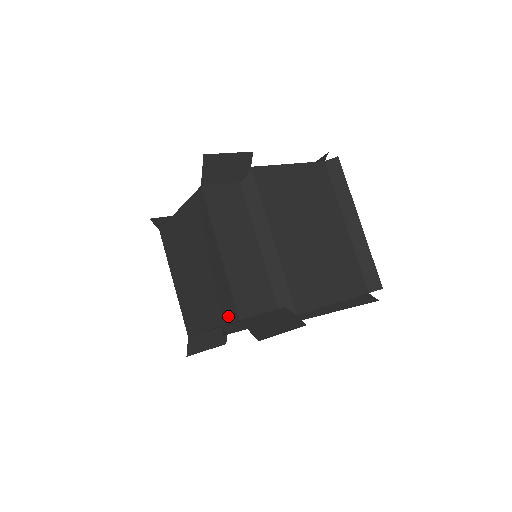
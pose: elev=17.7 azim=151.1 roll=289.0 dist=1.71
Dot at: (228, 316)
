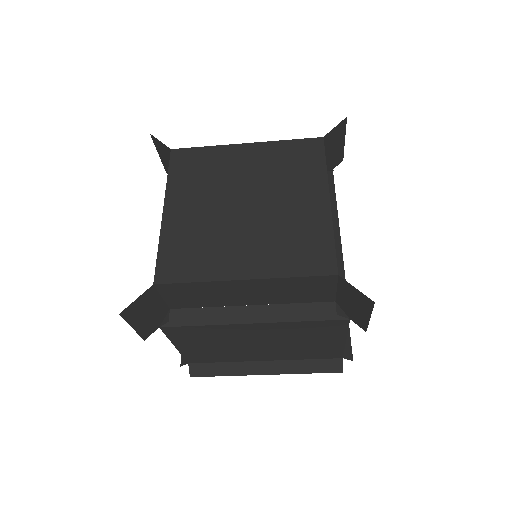
Dot at: (310, 267)
